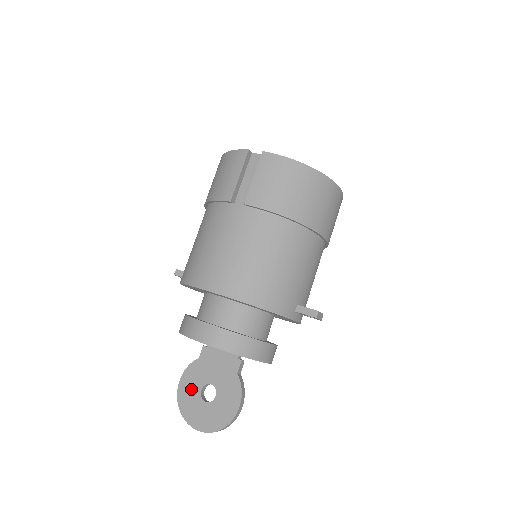
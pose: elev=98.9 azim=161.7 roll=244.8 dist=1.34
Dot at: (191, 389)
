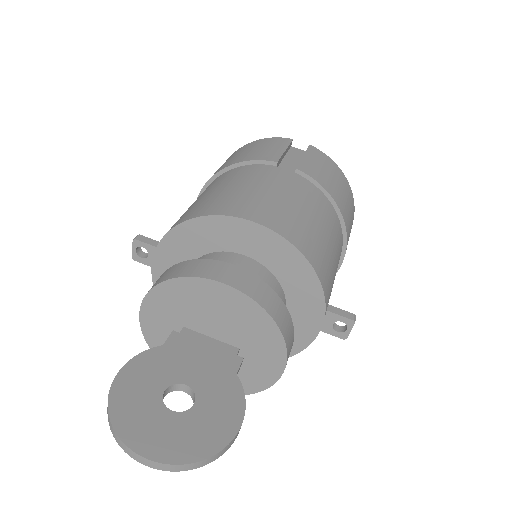
Dot at: (142, 388)
